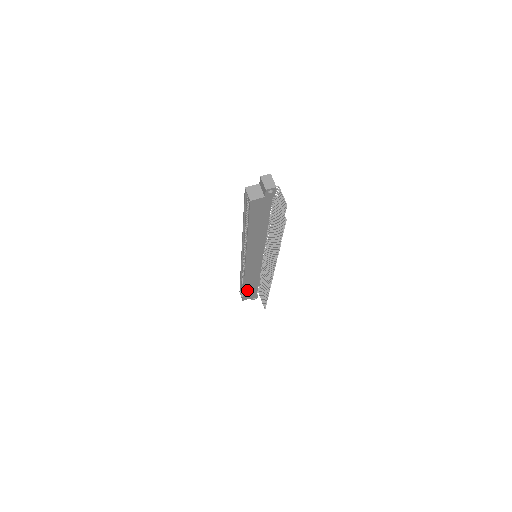
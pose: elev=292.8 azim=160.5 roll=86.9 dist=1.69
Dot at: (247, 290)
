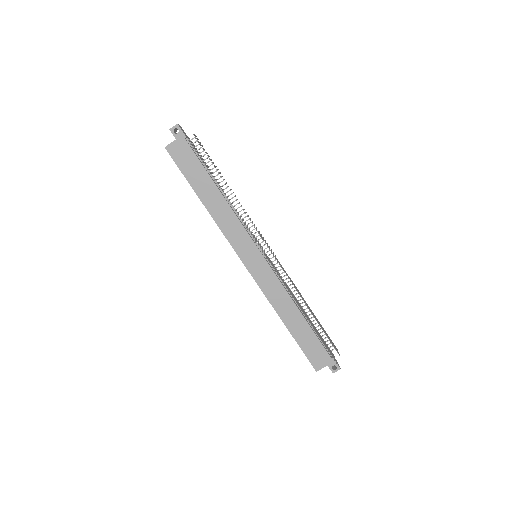
Dot at: (301, 339)
